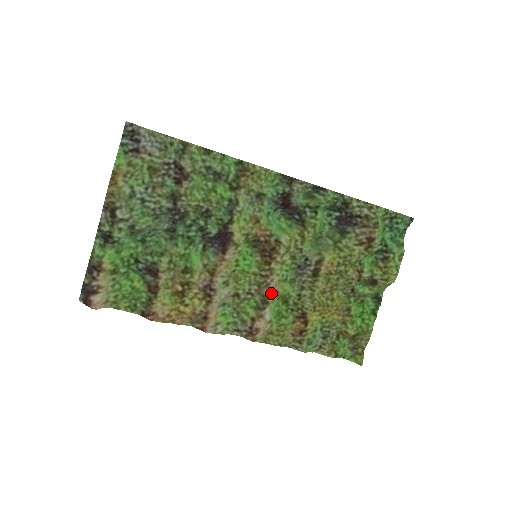
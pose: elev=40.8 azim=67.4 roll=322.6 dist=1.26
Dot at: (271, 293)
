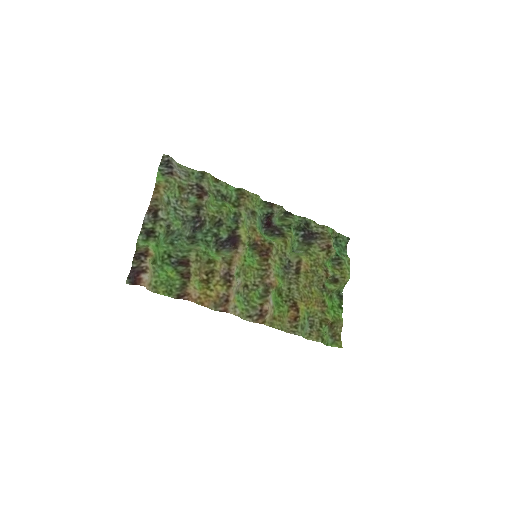
Dot at: (271, 283)
